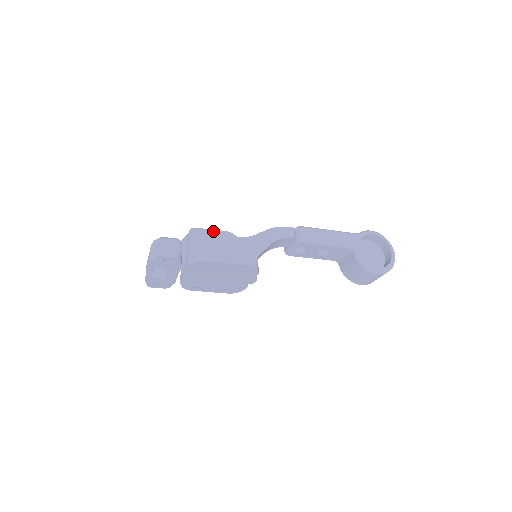
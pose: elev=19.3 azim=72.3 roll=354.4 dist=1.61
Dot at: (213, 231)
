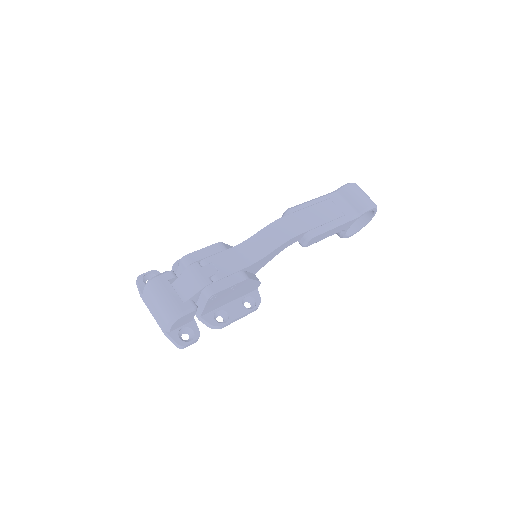
Dot at: (231, 287)
